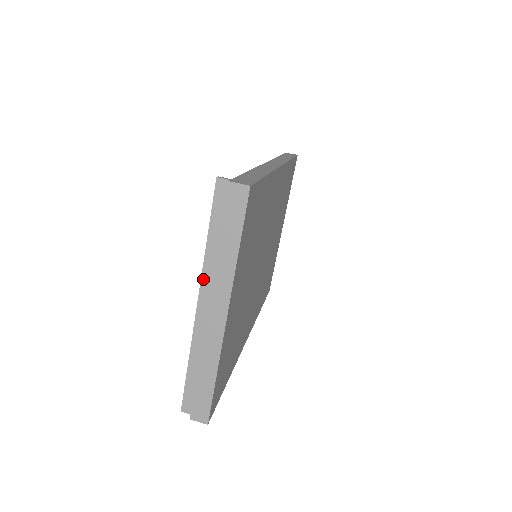
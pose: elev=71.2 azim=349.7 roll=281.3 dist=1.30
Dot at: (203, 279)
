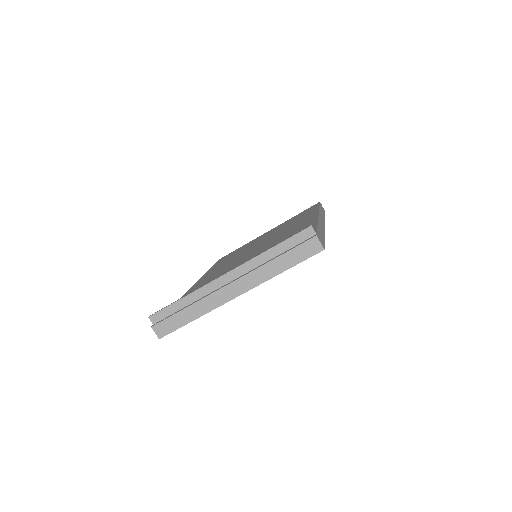
Dot at: (245, 265)
